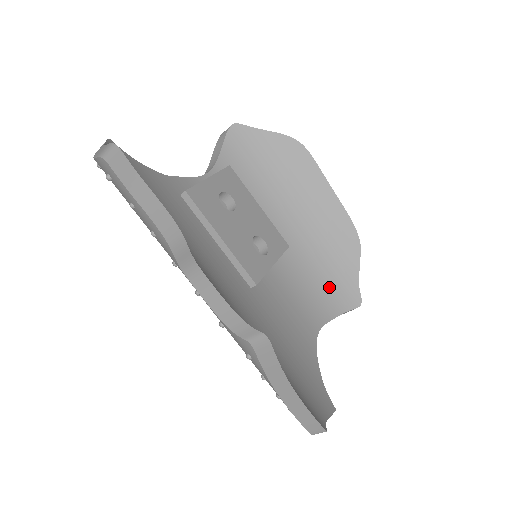
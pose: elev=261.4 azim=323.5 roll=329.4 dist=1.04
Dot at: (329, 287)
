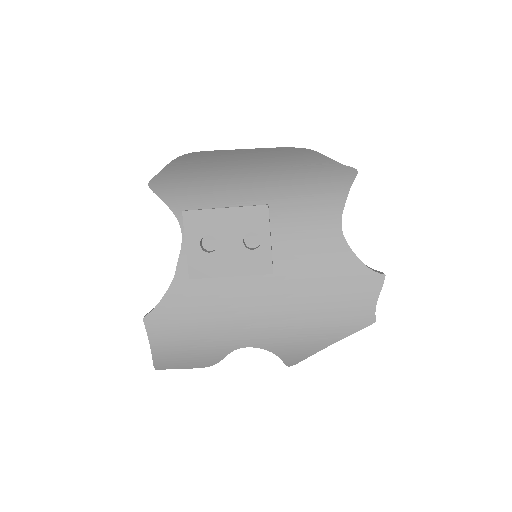
Dot at: (322, 188)
